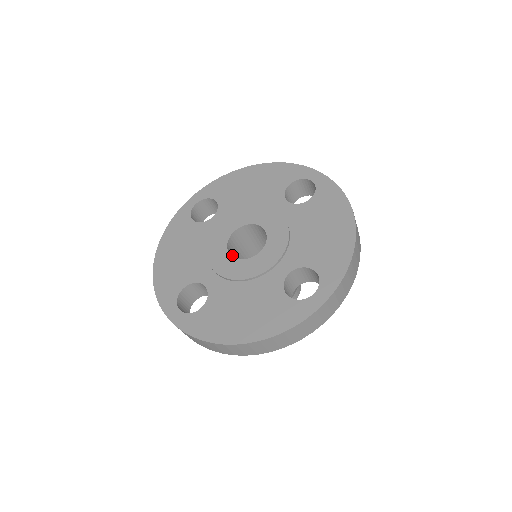
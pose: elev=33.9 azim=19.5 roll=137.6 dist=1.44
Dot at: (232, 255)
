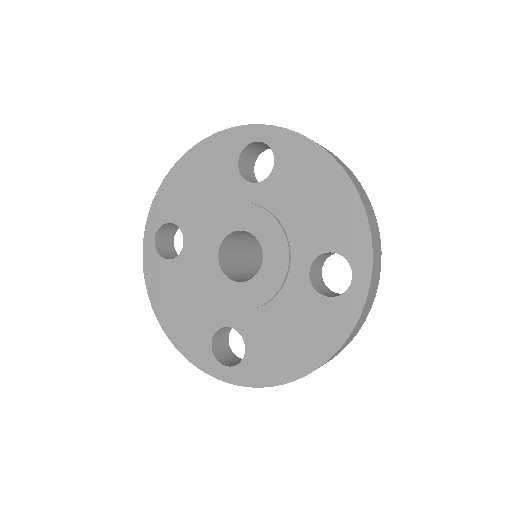
Dot at: (233, 274)
